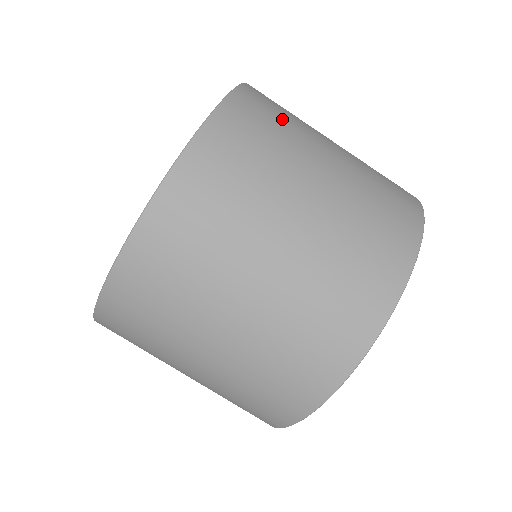
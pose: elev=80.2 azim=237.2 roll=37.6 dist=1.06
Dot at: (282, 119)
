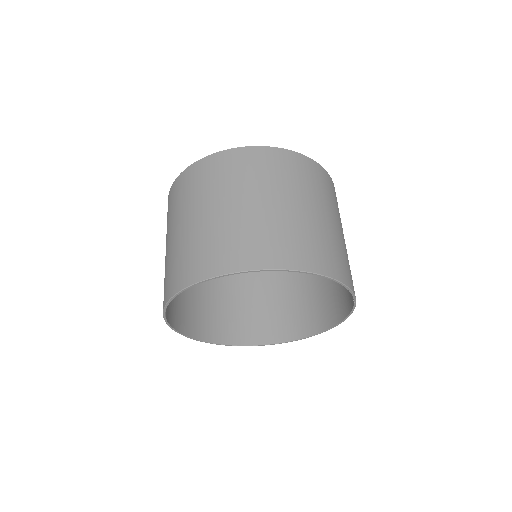
Dot at: (274, 172)
